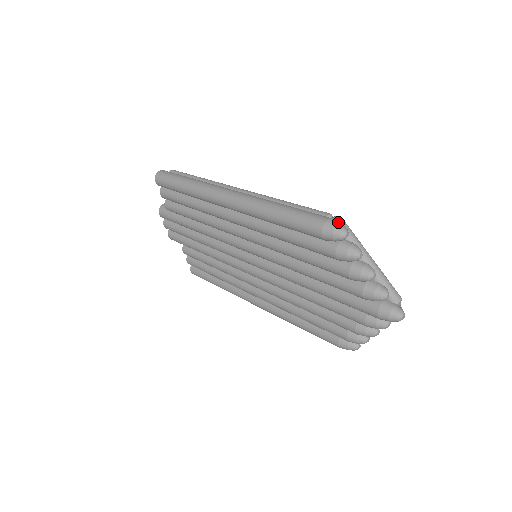
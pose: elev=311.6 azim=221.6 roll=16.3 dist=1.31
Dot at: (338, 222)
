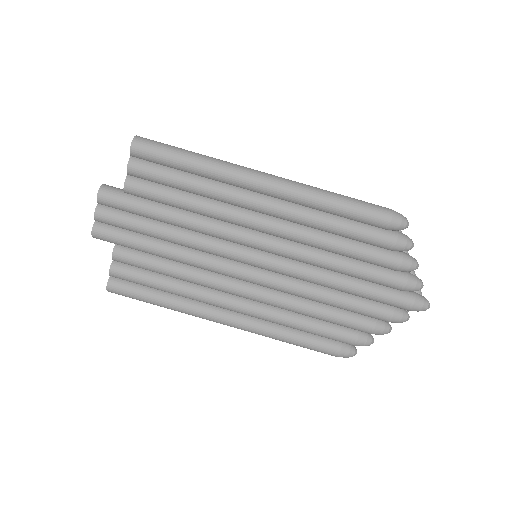
Dot at: (399, 213)
